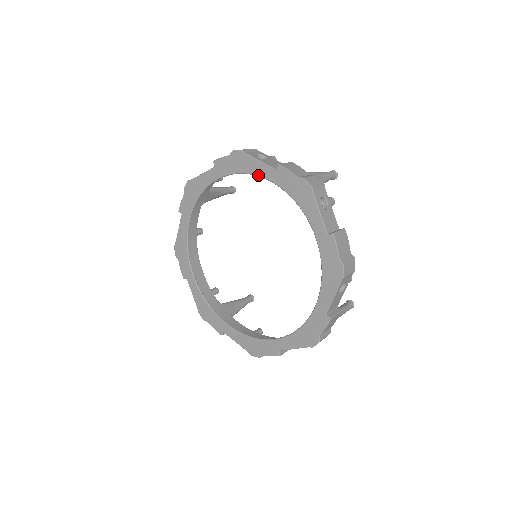
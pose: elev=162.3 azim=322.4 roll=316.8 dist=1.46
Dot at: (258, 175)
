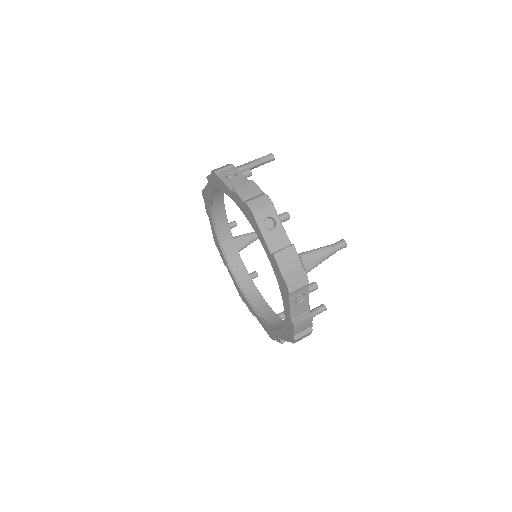
Dot at: occluded
